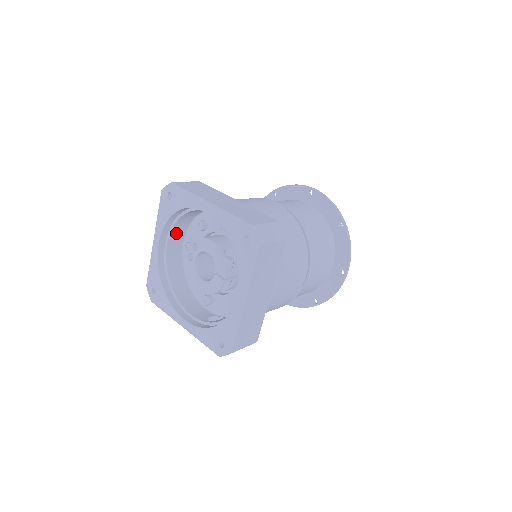
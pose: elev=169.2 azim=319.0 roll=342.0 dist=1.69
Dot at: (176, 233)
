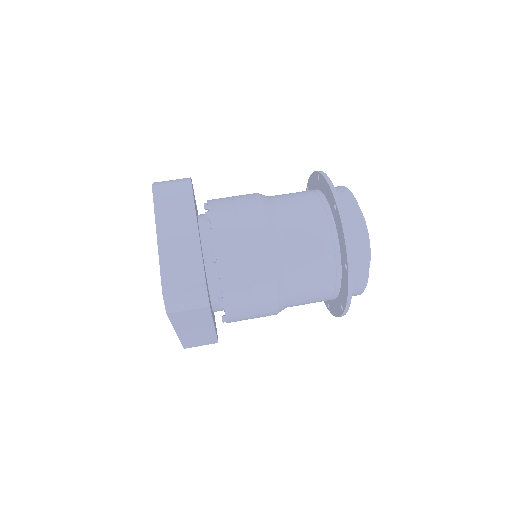
Dot at: occluded
